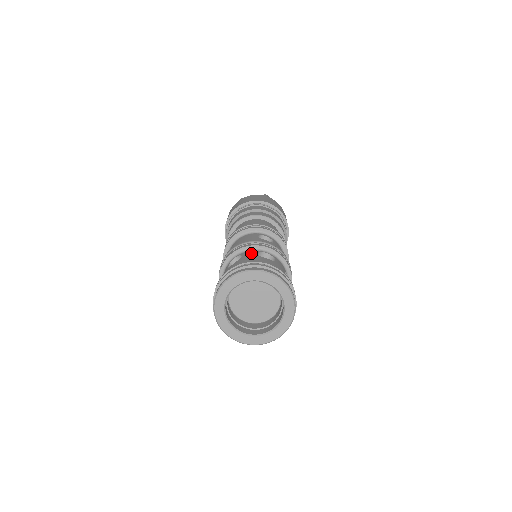
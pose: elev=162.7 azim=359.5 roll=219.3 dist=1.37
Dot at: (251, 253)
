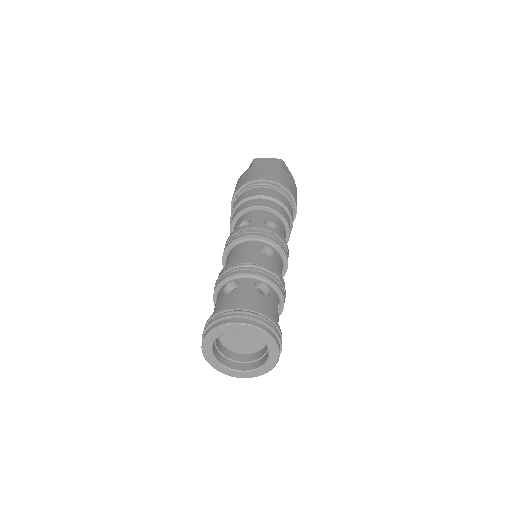
Dot at: (248, 284)
